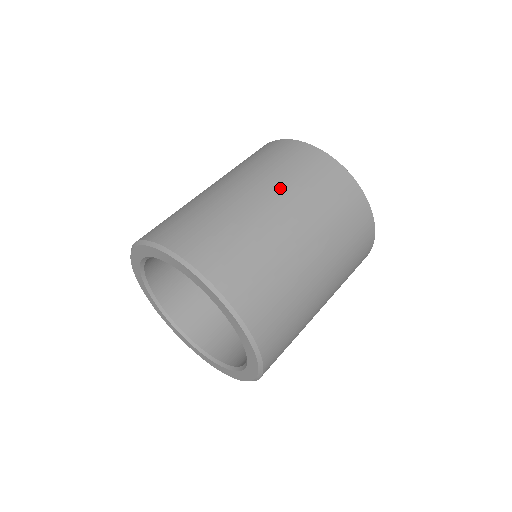
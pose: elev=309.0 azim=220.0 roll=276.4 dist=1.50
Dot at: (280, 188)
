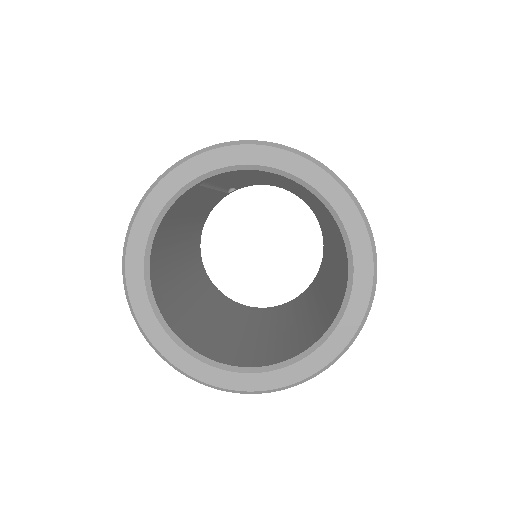
Dot at: occluded
